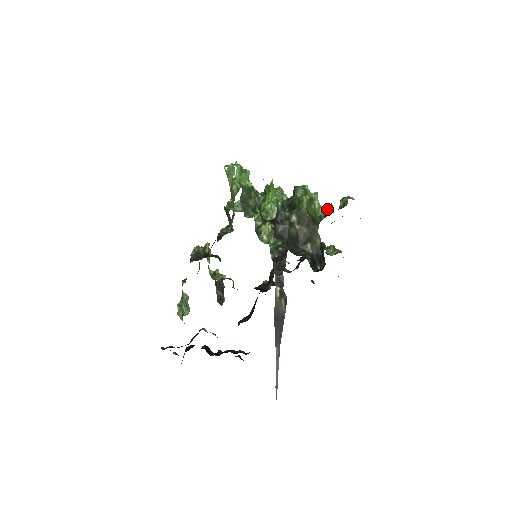
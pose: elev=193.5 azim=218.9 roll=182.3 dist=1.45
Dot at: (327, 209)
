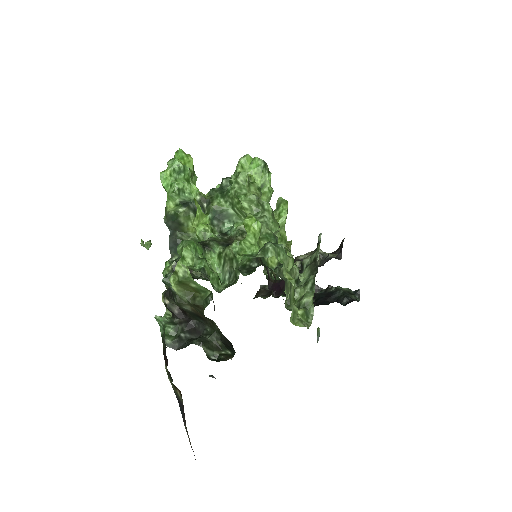
Dot at: (238, 268)
